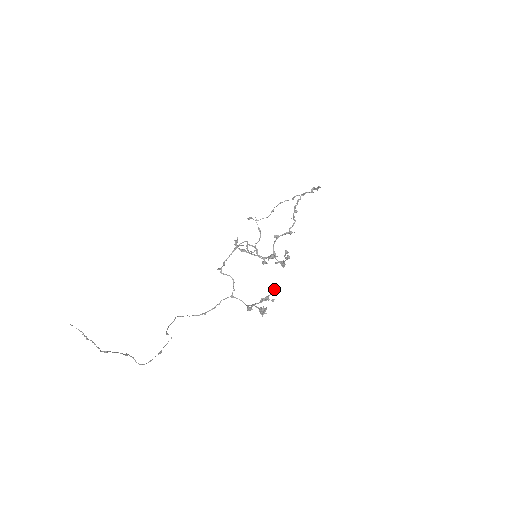
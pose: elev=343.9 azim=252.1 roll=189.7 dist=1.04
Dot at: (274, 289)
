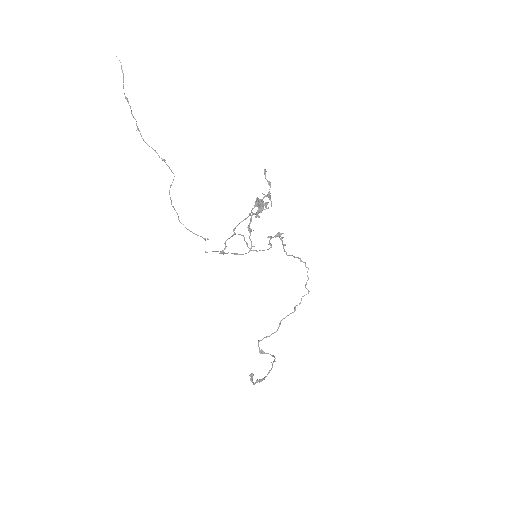
Dot at: (266, 205)
